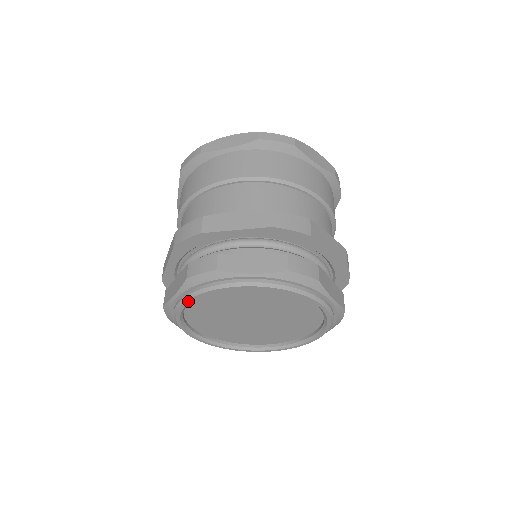
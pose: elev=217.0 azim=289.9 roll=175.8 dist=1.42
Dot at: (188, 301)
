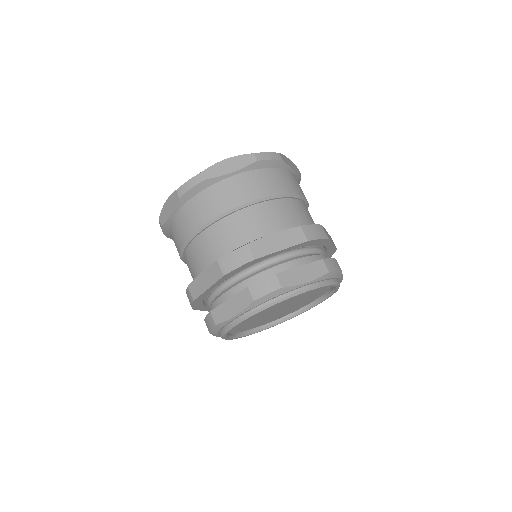
Dot at: (225, 338)
